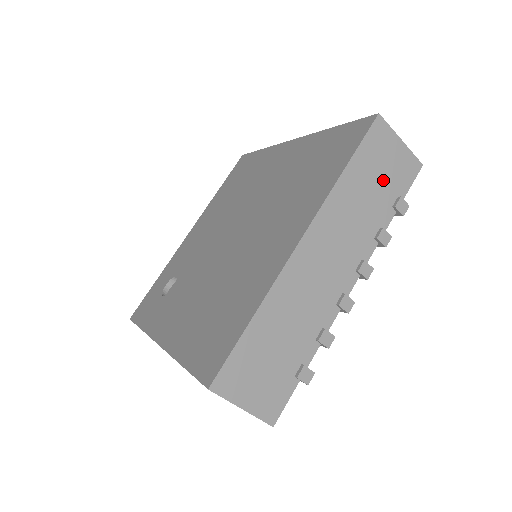
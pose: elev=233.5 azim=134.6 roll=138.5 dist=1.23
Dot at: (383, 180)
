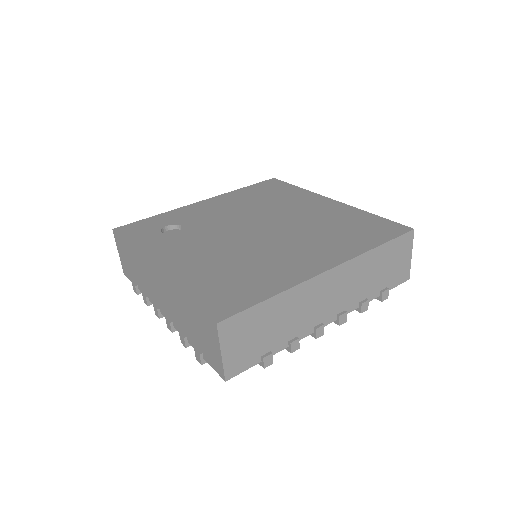
Dot at: (388, 270)
